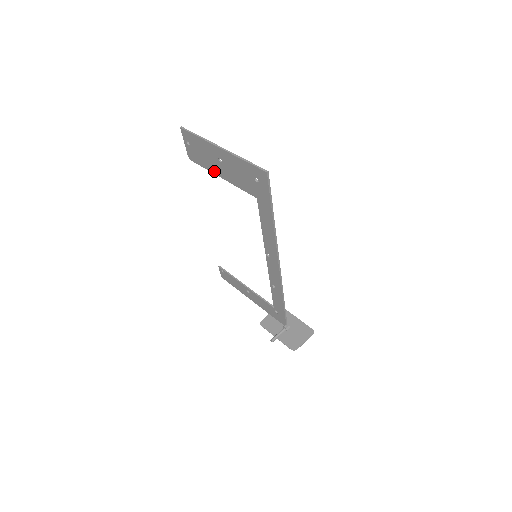
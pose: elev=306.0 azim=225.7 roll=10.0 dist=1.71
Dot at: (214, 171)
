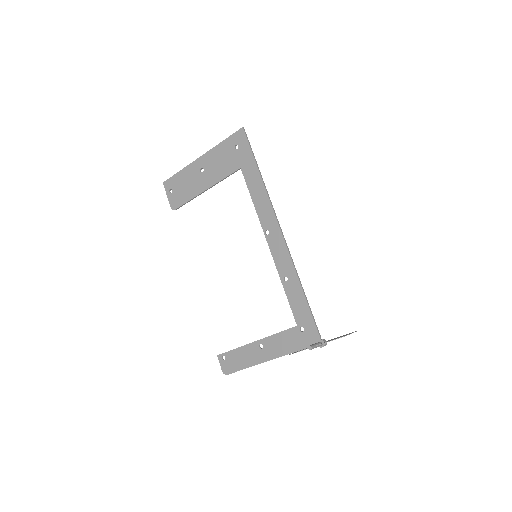
Dot at: (197, 192)
